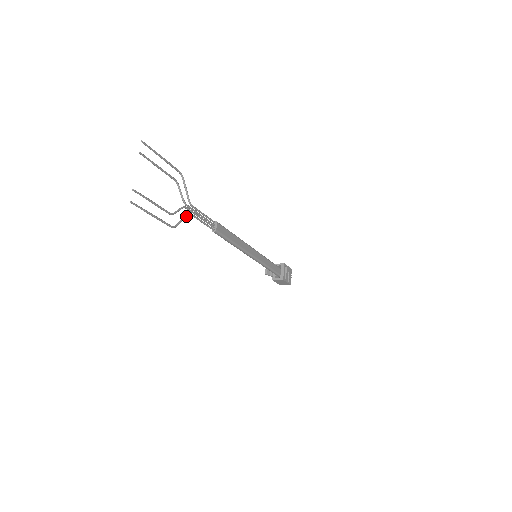
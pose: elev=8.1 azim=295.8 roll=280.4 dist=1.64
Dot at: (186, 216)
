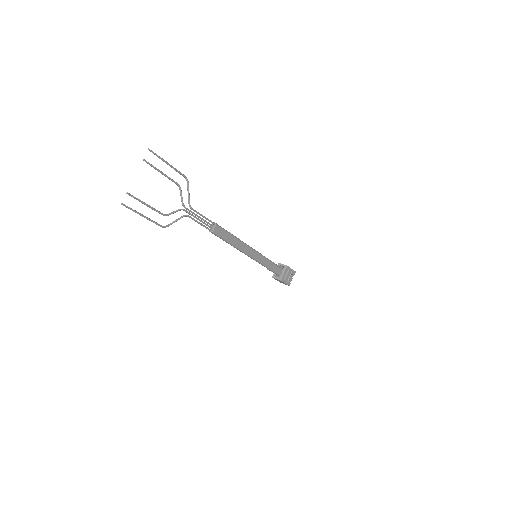
Dot at: occluded
